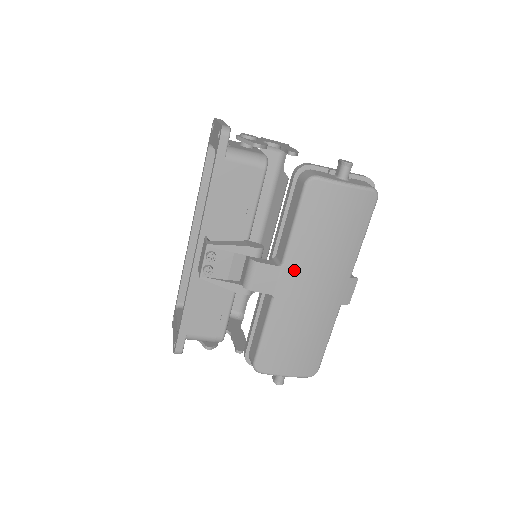
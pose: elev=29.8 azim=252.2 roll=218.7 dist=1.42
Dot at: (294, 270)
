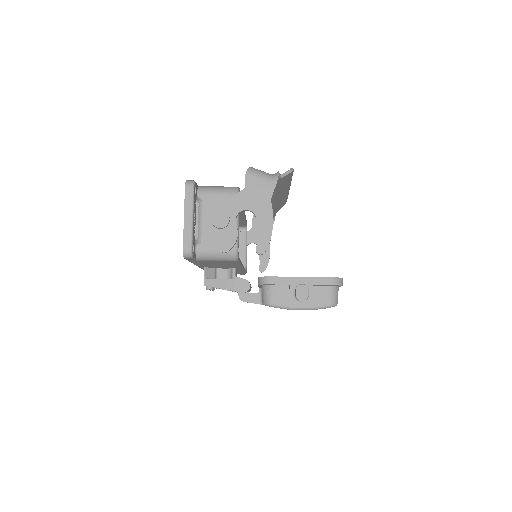
Dot at: occluded
